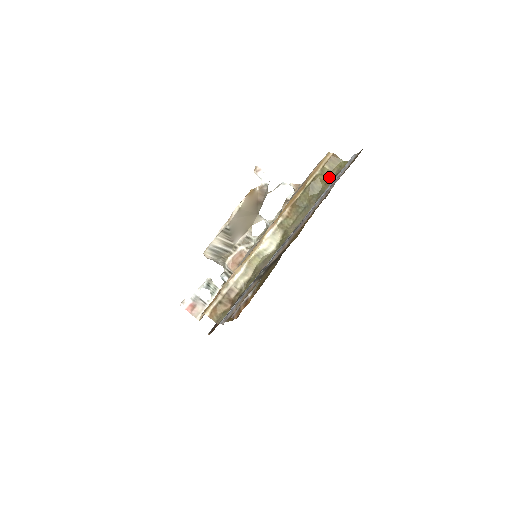
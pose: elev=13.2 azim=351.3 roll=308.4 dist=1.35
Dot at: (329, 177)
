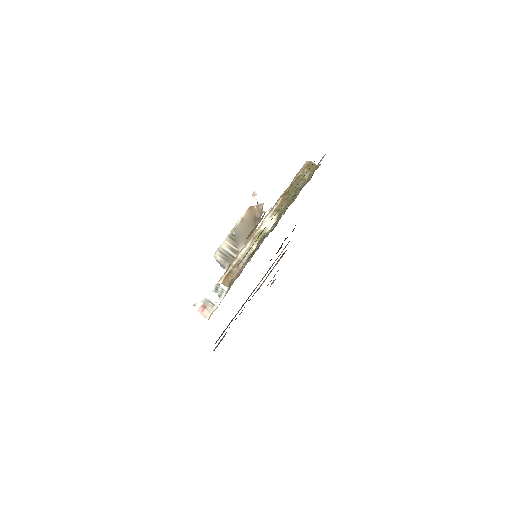
Dot at: occluded
